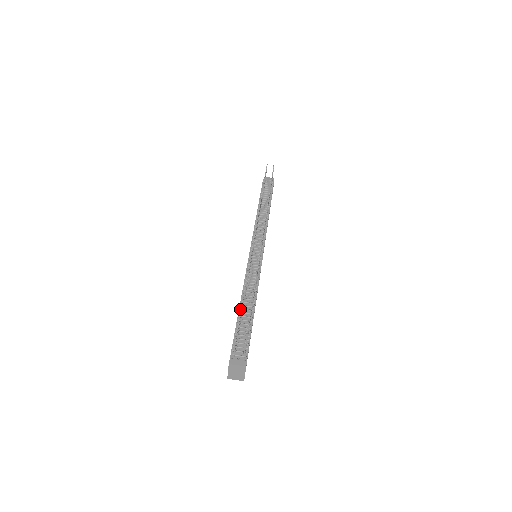
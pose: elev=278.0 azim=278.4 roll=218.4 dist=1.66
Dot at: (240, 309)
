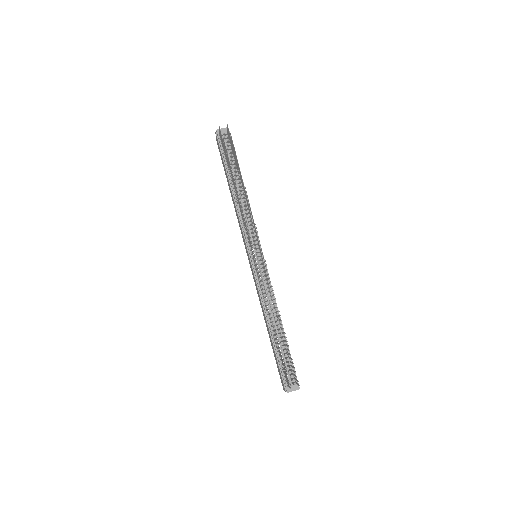
Dot at: (280, 353)
